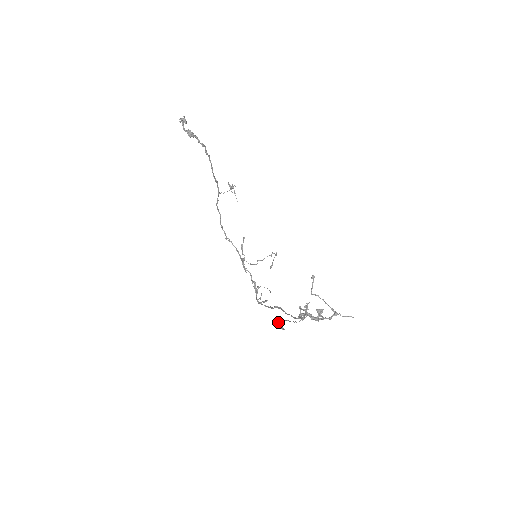
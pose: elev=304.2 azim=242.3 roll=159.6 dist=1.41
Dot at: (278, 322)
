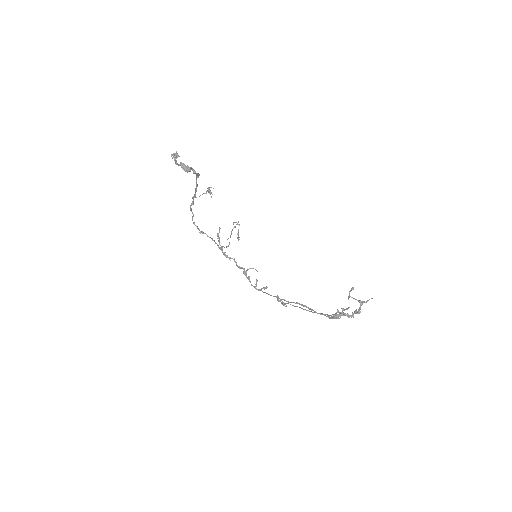
Dot at: occluded
